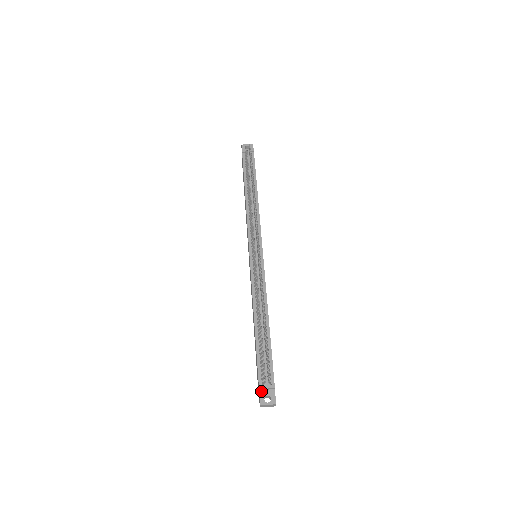
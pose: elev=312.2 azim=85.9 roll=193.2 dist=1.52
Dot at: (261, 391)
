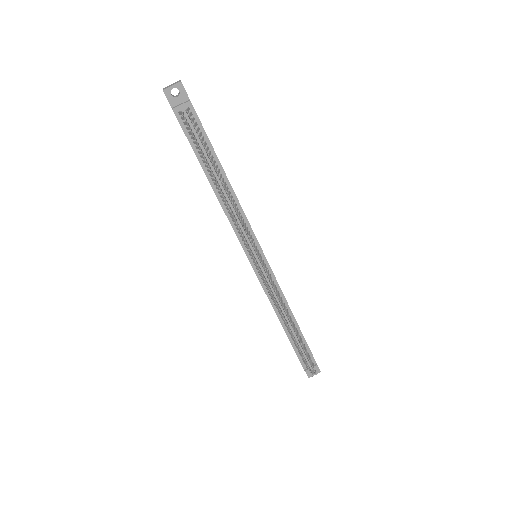
Dot at: (306, 370)
